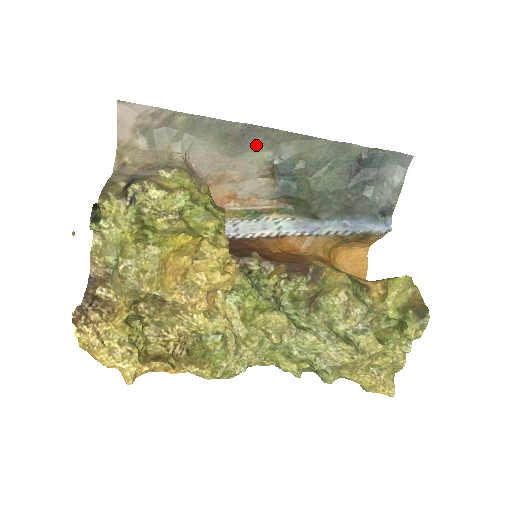
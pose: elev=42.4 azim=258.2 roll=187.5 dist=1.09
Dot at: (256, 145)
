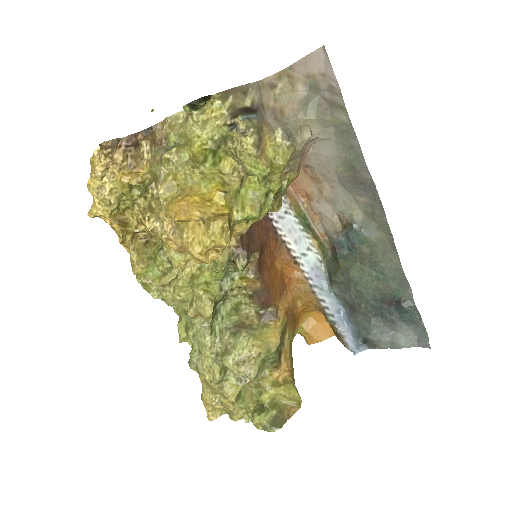
Dot at: (361, 199)
